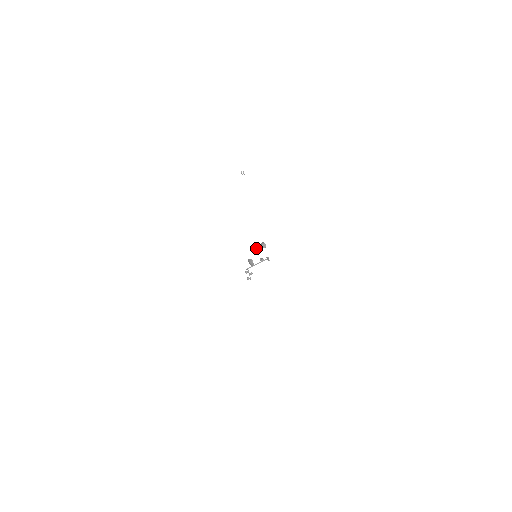
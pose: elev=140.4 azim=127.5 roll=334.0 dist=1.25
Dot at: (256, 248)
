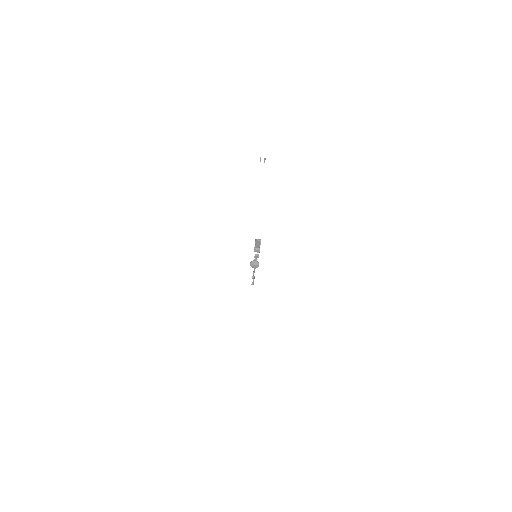
Dot at: (259, 247)
